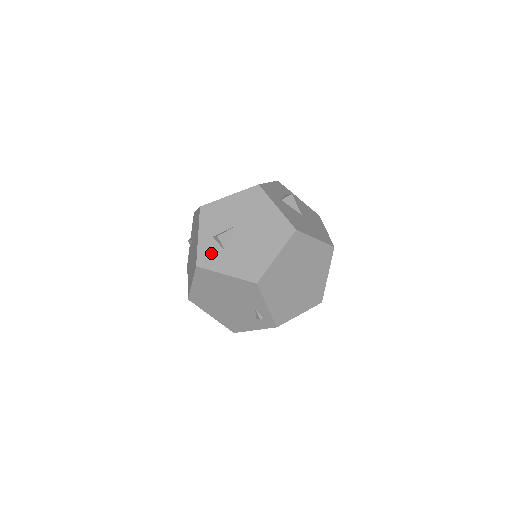
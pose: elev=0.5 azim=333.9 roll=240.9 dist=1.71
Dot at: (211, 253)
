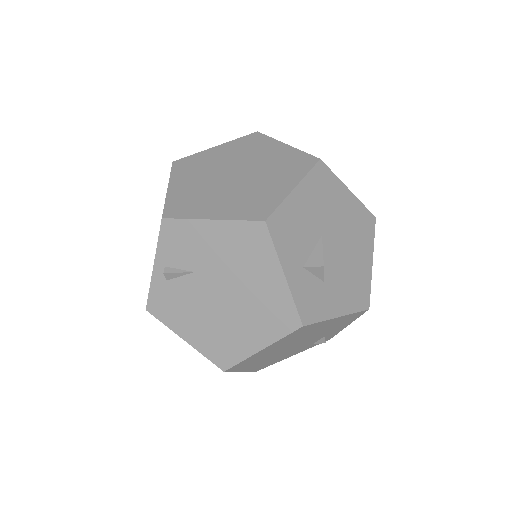
Dot at: (312, 295)
